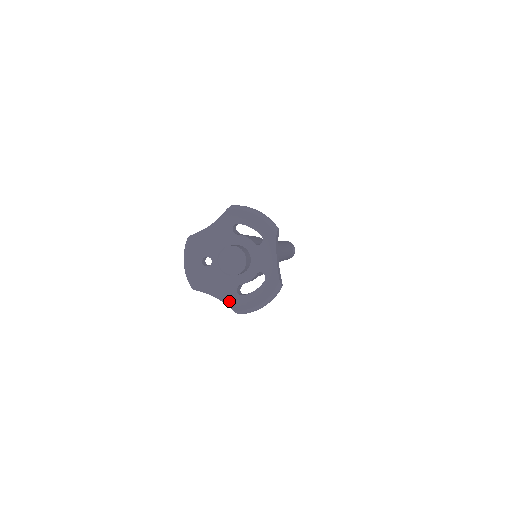
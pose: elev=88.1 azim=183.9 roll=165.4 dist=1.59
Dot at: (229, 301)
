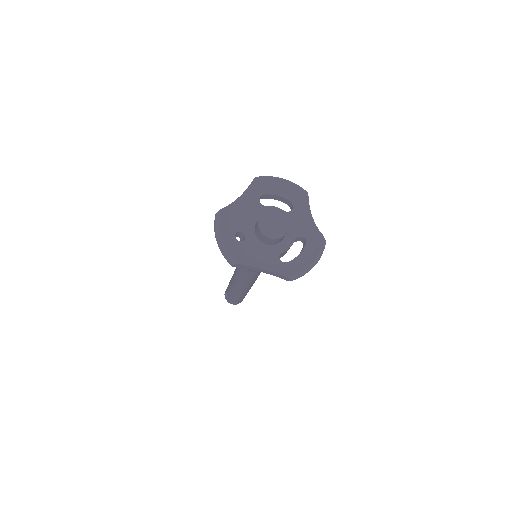
Dot at: (277, 269)
